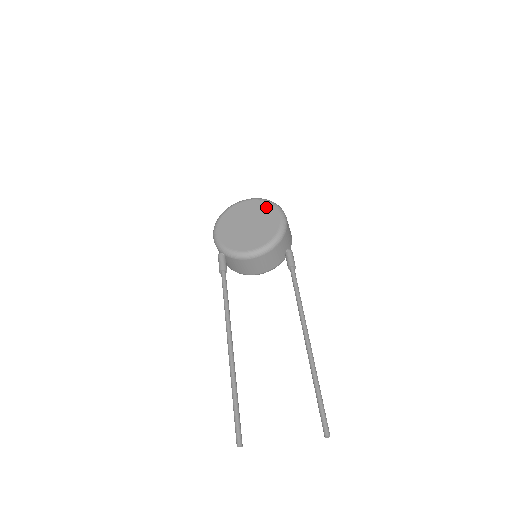
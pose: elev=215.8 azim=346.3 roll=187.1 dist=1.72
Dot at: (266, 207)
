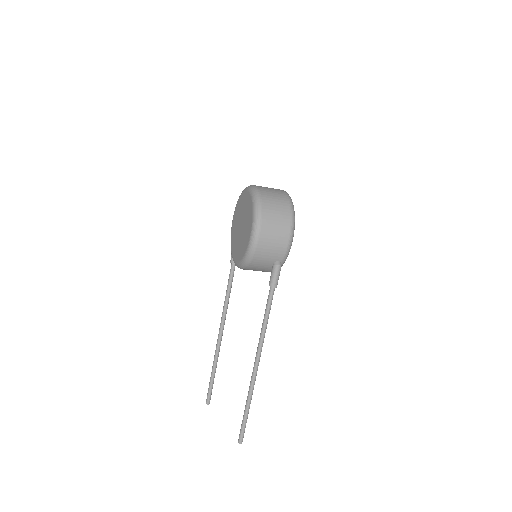
Dot at: (250, 213)
